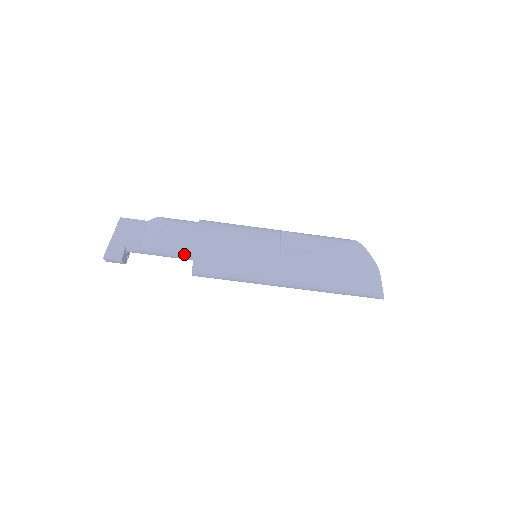
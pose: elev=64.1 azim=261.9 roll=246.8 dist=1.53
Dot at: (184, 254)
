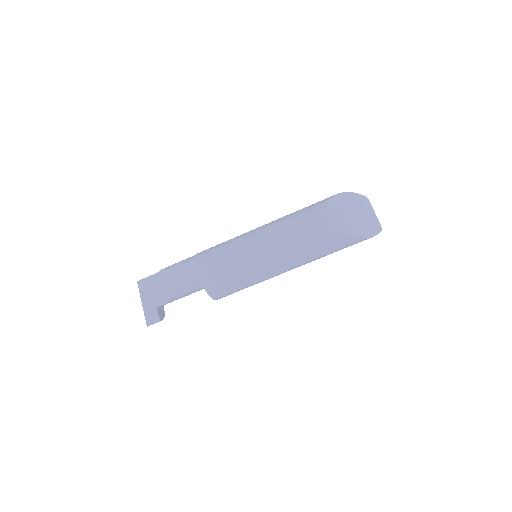
Dot at: (201, 289)
